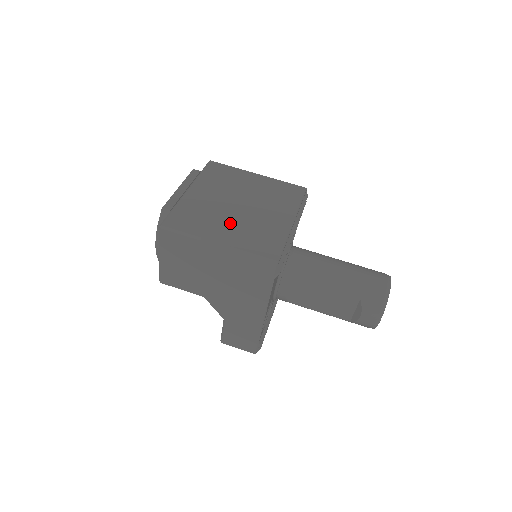
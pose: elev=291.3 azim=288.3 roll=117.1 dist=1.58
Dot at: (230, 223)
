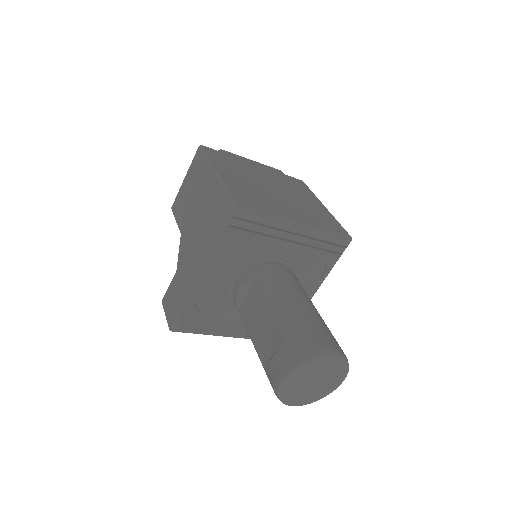
Dot at: (247, 181)
